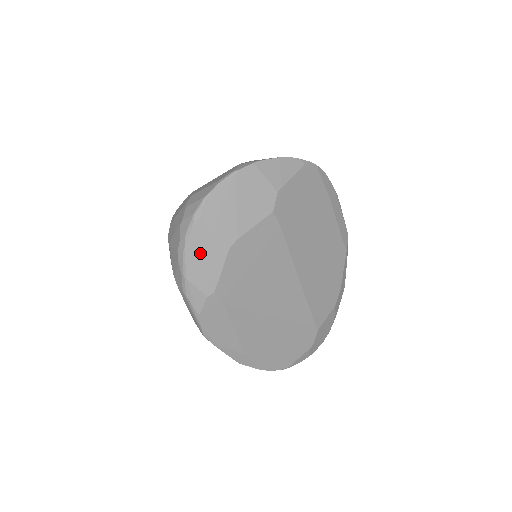
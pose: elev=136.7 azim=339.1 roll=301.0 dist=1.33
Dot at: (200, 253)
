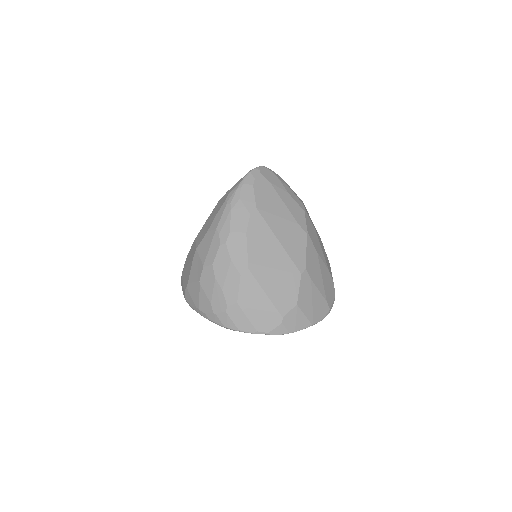
Dot at: occluded
